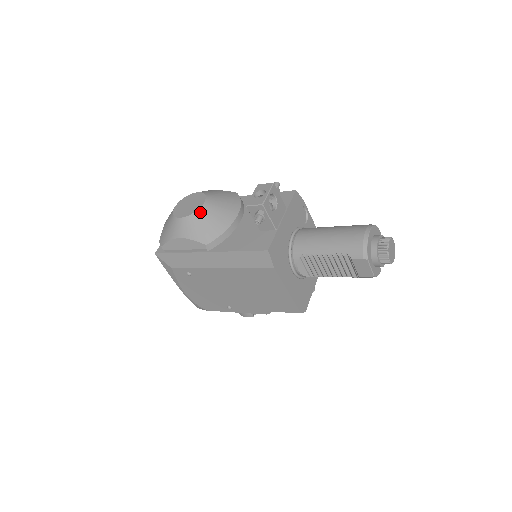
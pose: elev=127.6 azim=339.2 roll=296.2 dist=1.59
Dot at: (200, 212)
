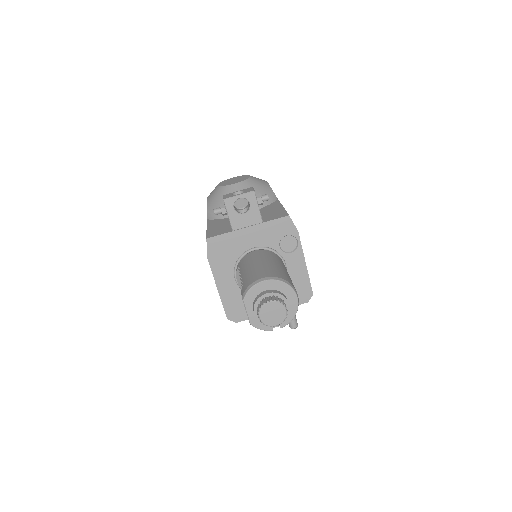
Dot at: (226, 188)
